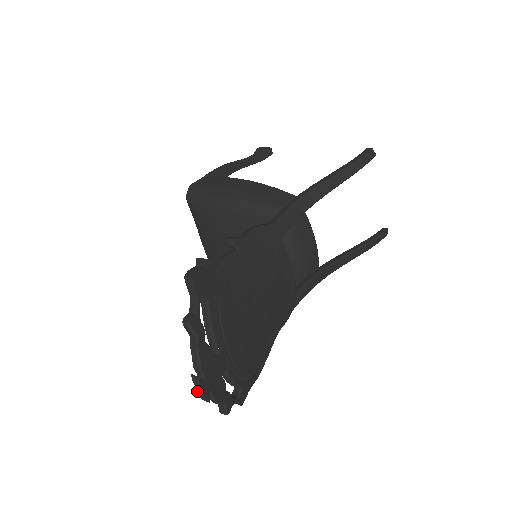
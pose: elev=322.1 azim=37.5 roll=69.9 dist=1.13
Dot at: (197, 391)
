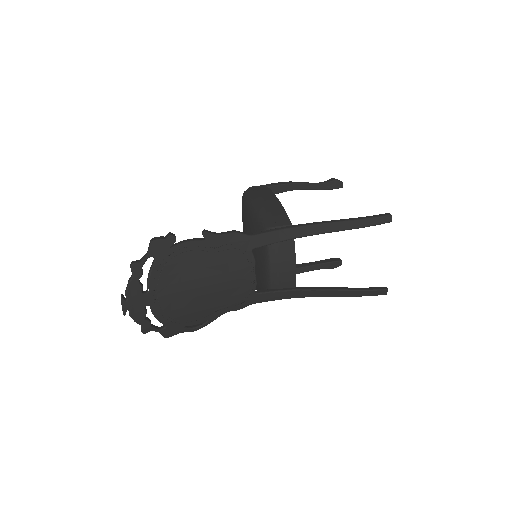
Dot at: (122, 306)
